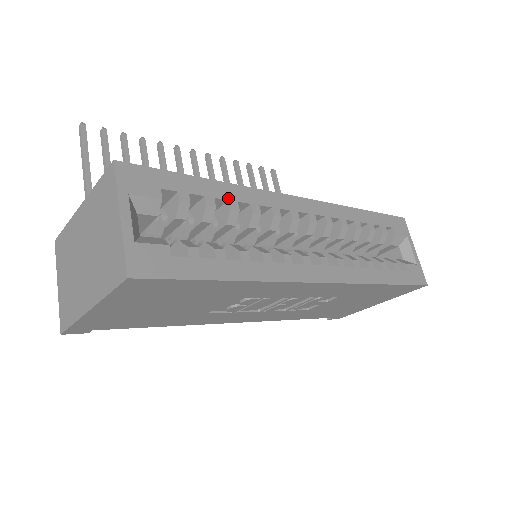
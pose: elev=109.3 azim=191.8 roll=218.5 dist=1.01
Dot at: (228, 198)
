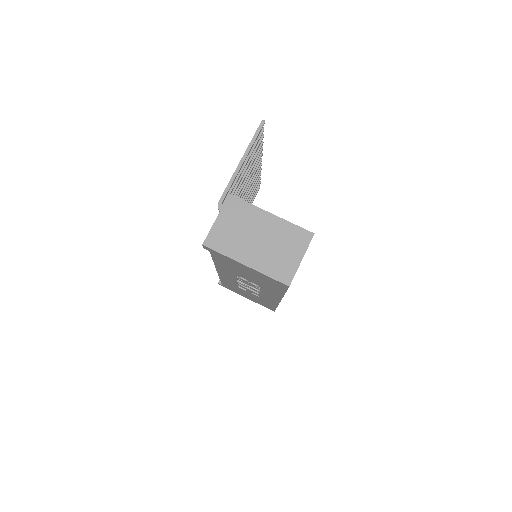
Dot at: occluded
